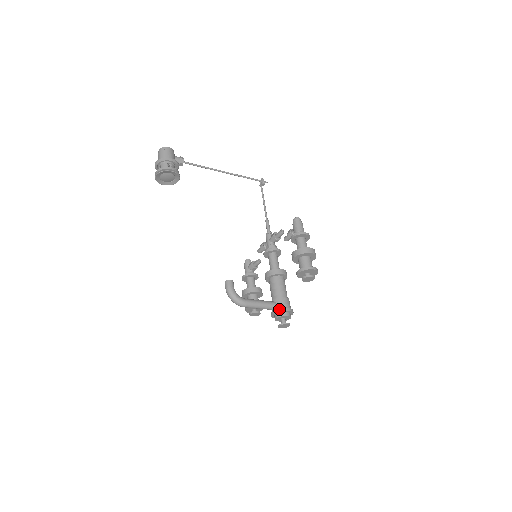
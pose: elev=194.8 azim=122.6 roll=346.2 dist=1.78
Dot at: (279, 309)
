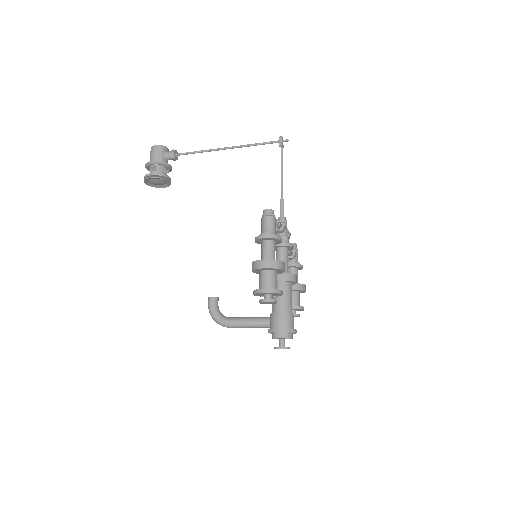
Dot at: (269, 329)
